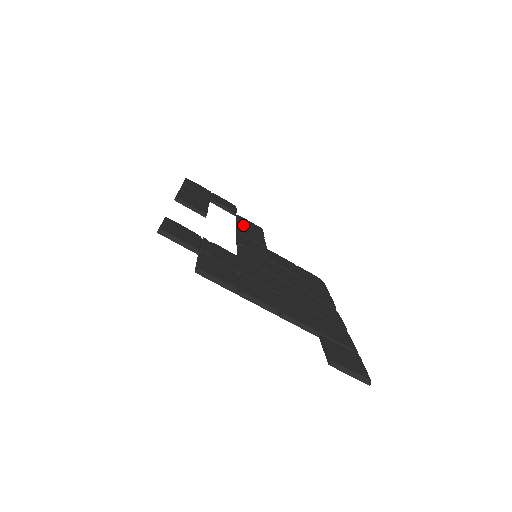
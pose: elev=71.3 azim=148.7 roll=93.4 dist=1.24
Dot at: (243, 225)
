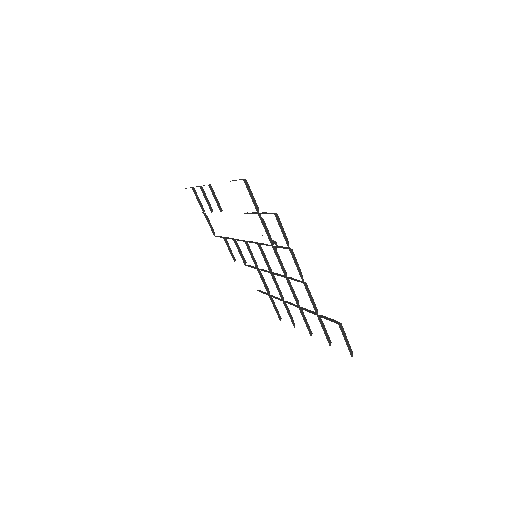
Dot at: occluded
